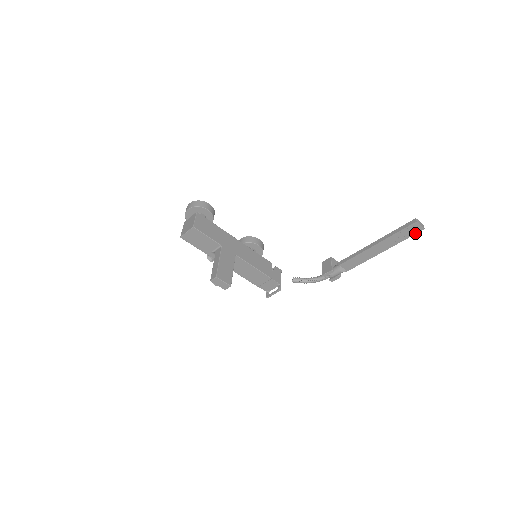
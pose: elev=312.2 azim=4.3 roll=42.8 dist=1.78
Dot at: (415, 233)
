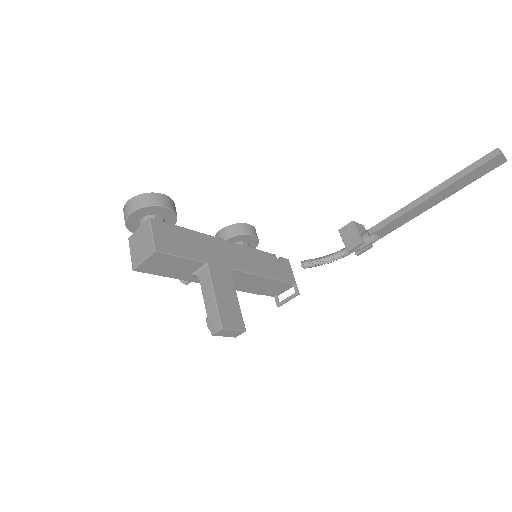
Dot at: (492, 169)
